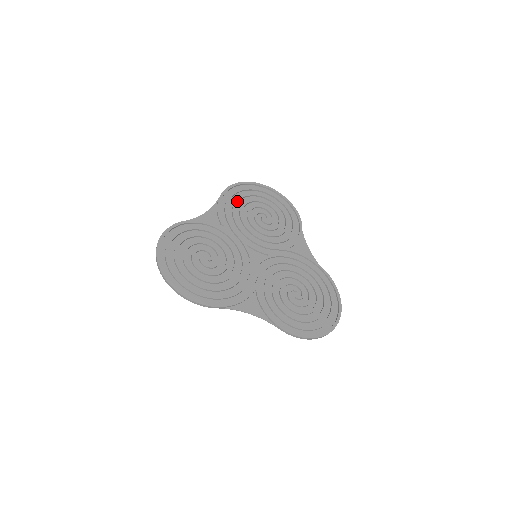
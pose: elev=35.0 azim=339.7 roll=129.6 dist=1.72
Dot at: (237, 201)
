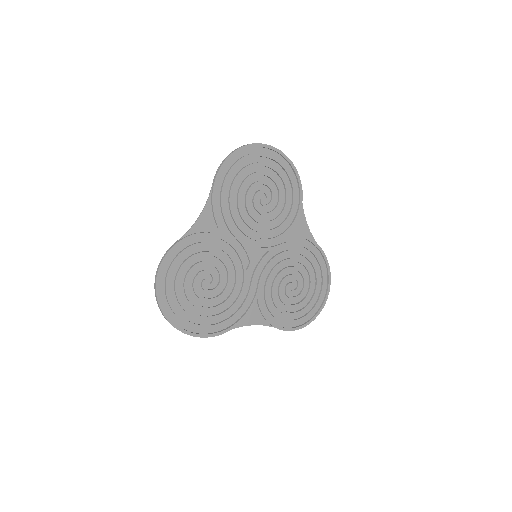
Dot at: (234, 185)
